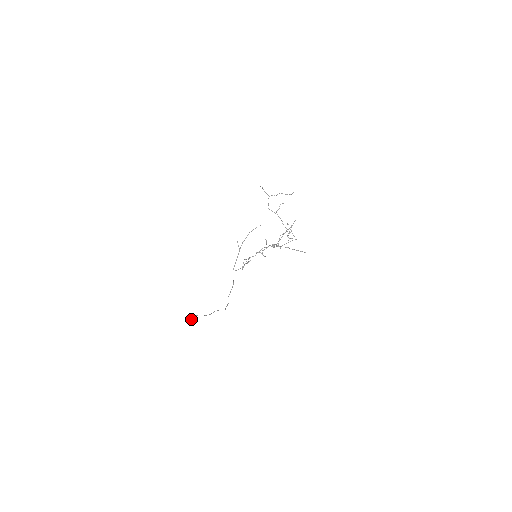
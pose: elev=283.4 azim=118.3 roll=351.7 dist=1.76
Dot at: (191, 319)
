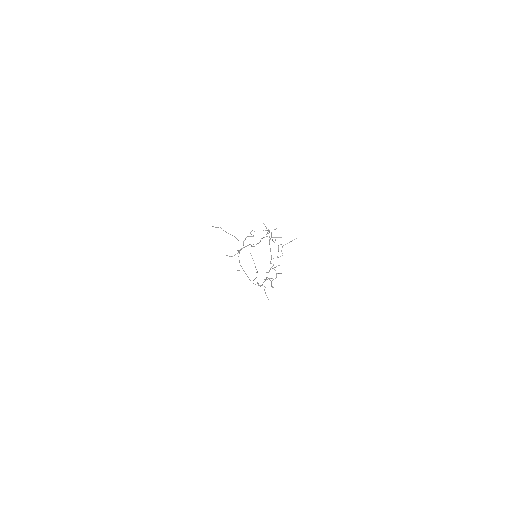
Dot at: occluded
